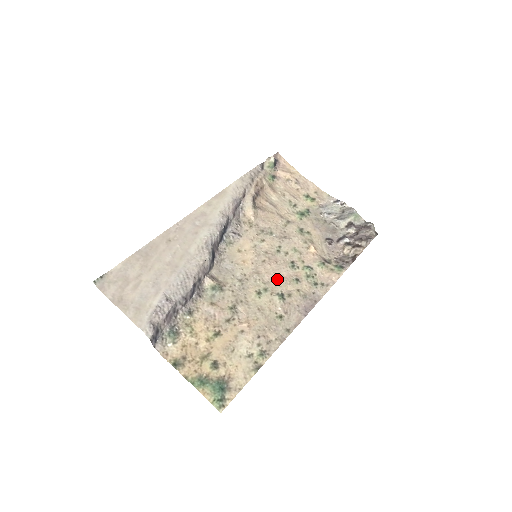
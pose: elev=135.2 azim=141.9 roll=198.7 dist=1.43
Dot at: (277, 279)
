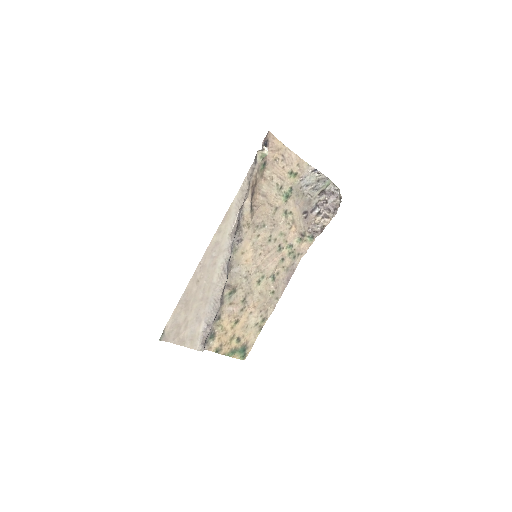
Dot at: (270, 265)
